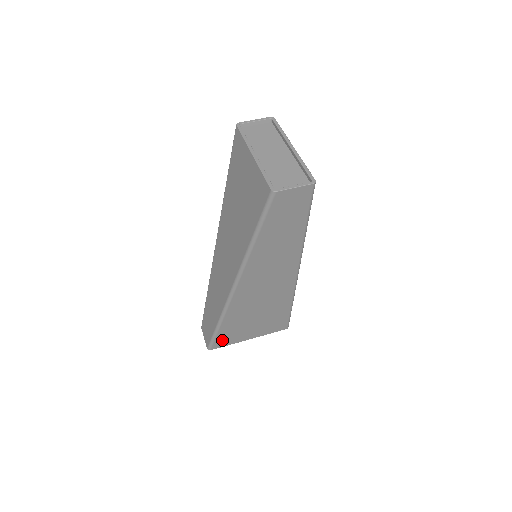
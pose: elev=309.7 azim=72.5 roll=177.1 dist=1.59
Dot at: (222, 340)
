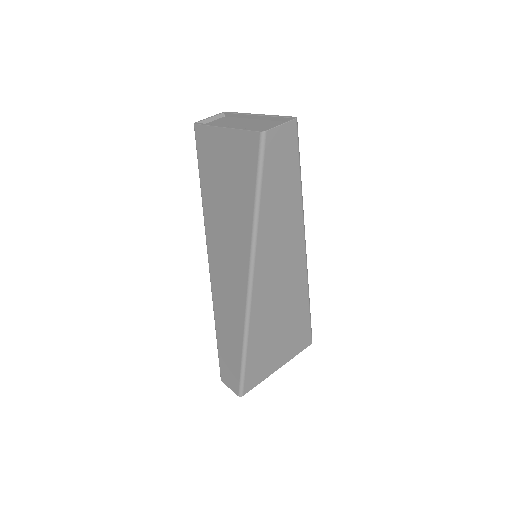
Dot at: (252, 375)
